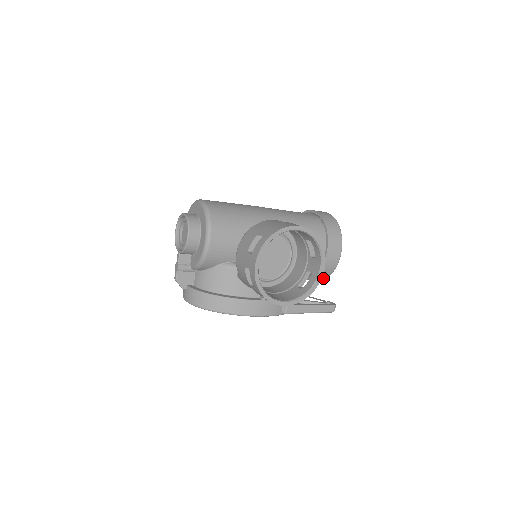
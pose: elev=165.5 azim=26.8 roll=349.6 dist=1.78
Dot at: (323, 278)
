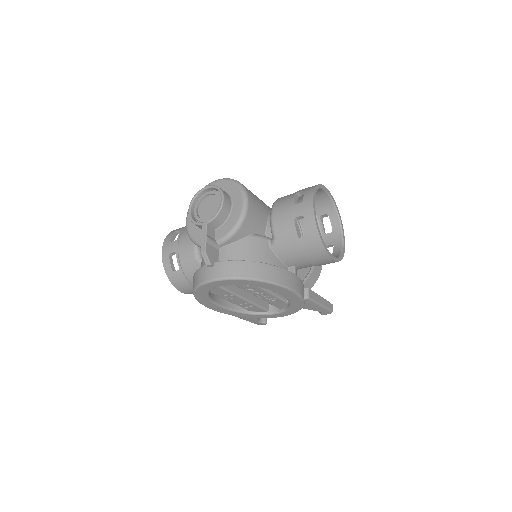
Dot at: occluded
